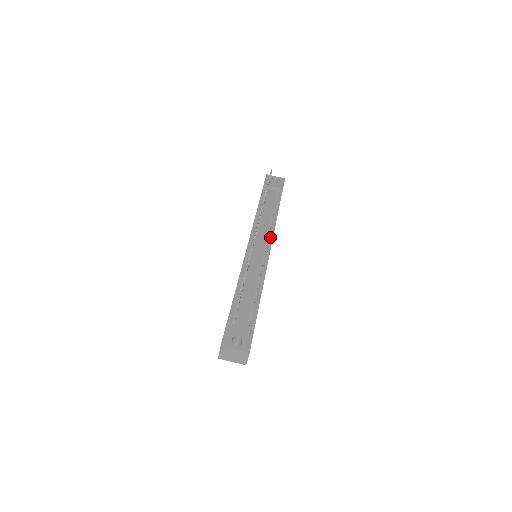
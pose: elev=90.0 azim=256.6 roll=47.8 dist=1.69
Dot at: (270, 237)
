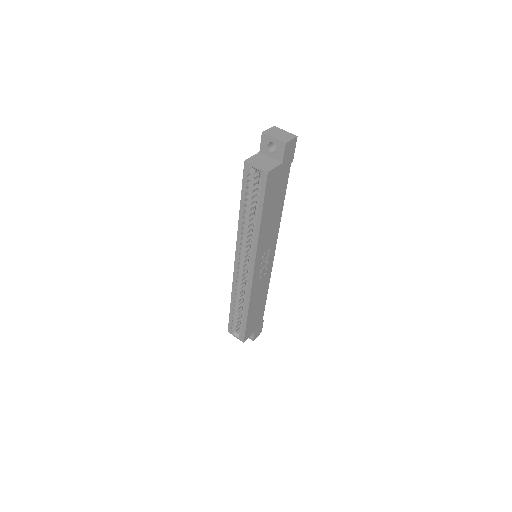
Dot at: occluded
